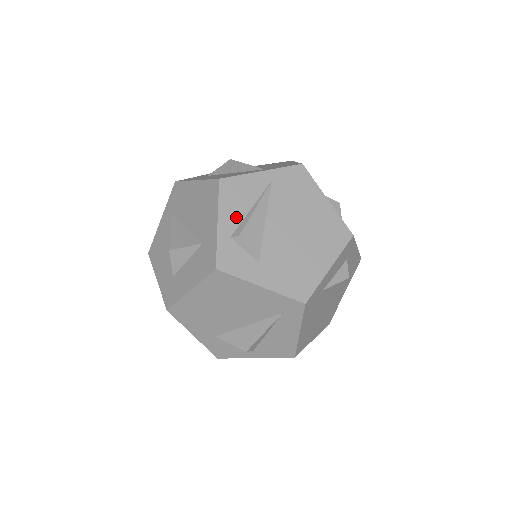
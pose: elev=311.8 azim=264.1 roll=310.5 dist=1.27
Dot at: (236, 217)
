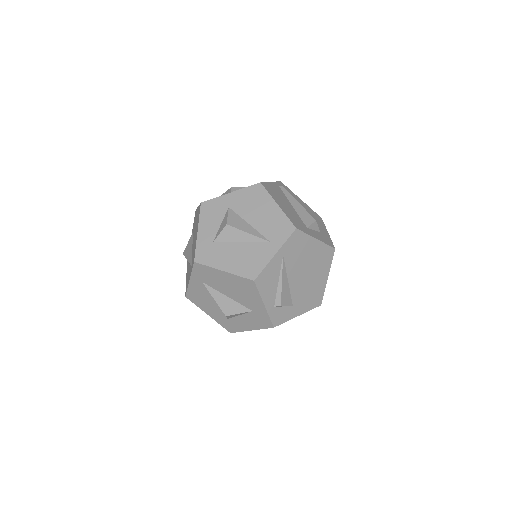
Dot at: (272, 294)
